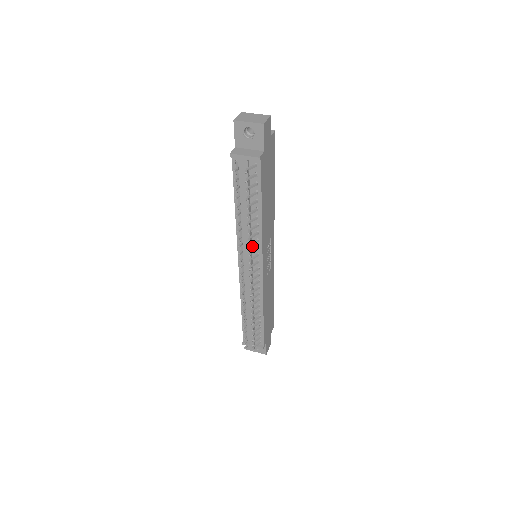
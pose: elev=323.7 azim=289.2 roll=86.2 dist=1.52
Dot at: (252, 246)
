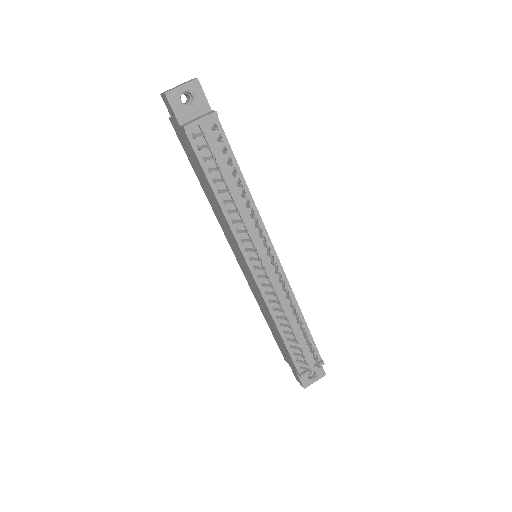
Dot at: (254, 233)
